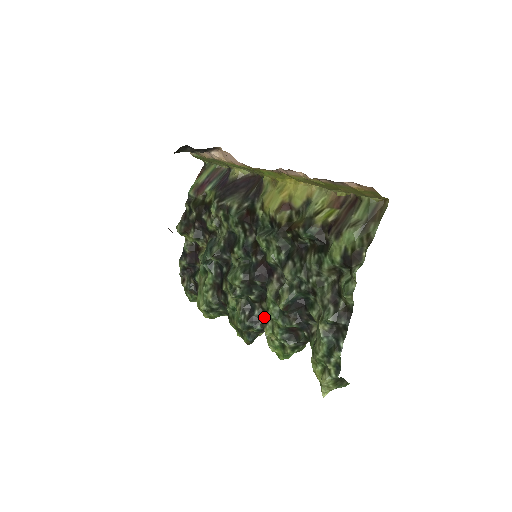
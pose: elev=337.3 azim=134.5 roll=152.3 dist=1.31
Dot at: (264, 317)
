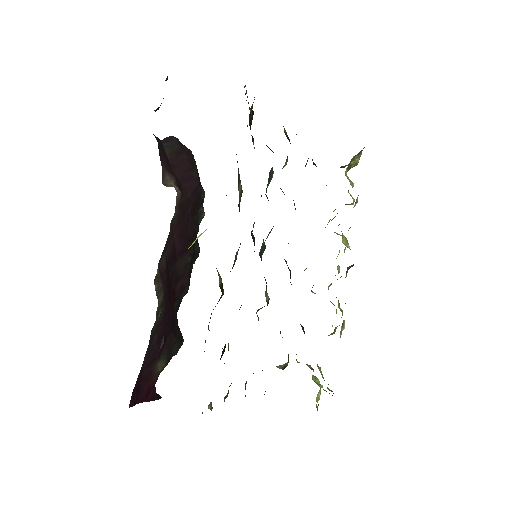
Dot at: occluded
